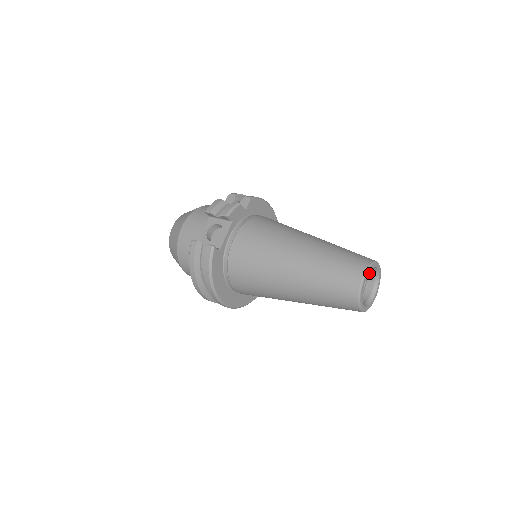
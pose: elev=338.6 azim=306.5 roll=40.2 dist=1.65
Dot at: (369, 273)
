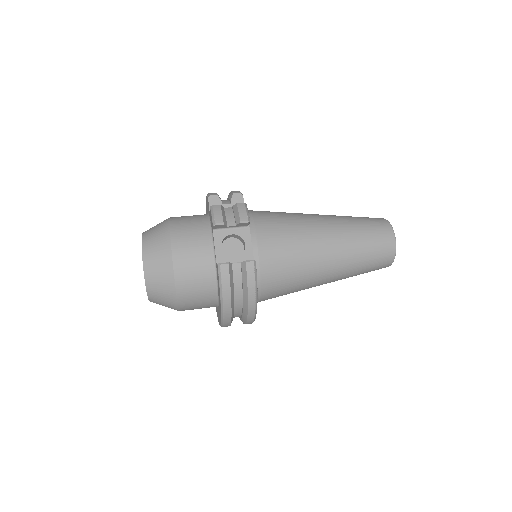
Dot at: occluded
